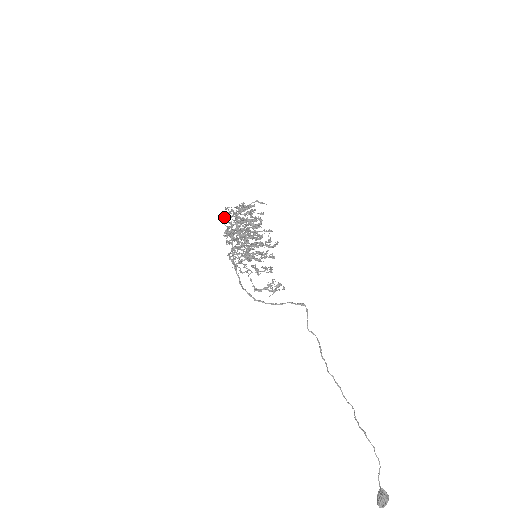
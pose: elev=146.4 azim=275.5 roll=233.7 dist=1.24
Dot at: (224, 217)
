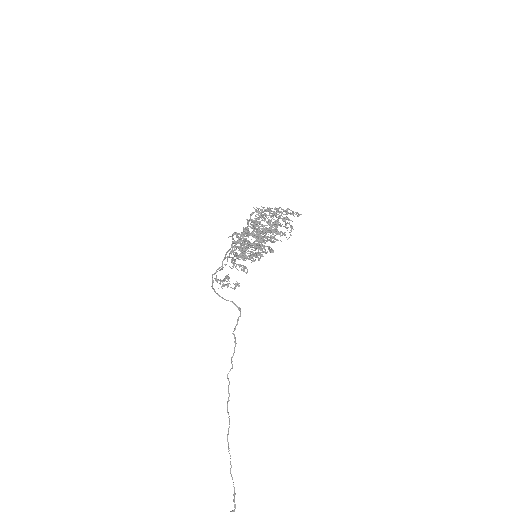
Dot at: occluded
